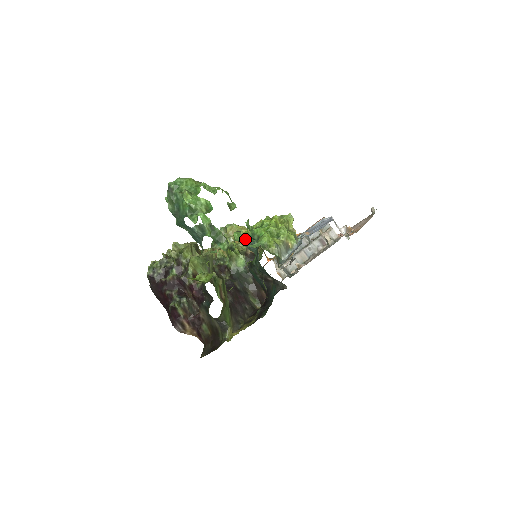
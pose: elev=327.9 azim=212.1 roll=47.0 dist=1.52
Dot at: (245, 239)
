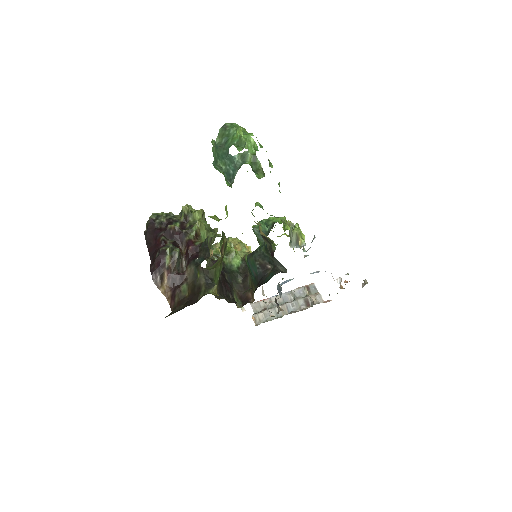
Dot at: (257, 226)
